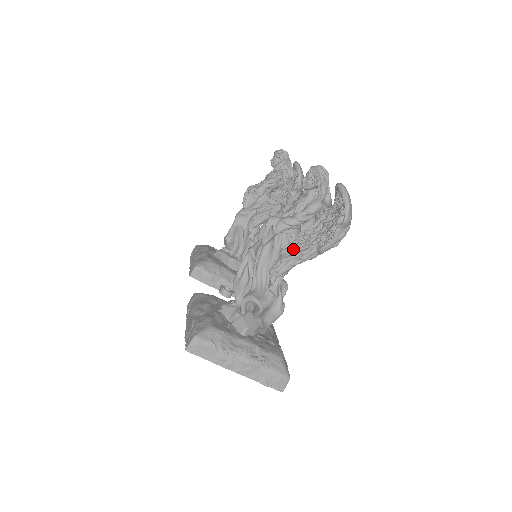
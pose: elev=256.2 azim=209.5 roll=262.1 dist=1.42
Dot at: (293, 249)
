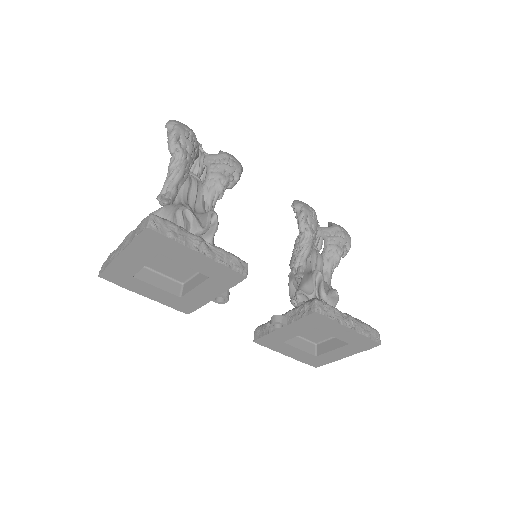
Dot at: occluded
